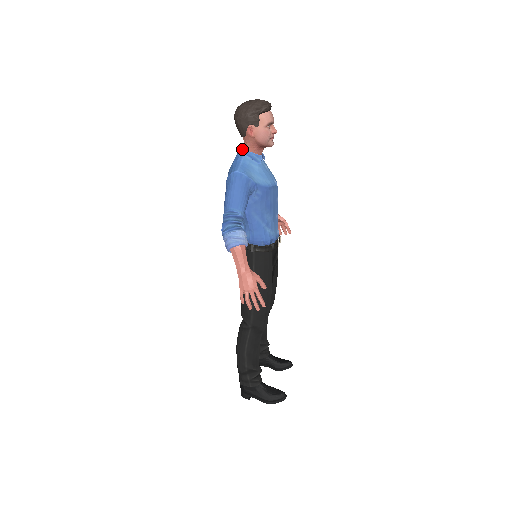
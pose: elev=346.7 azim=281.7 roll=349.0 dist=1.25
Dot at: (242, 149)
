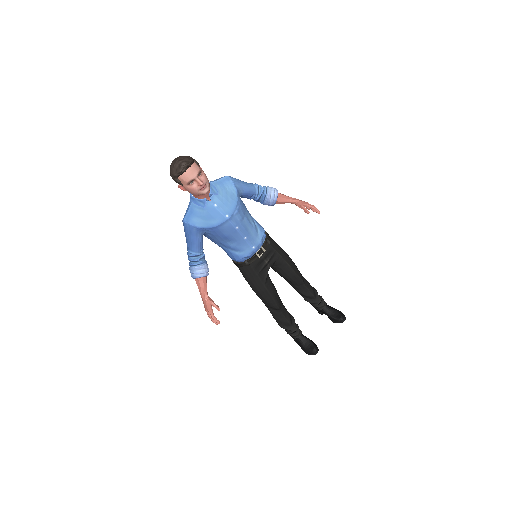
Dot at: (190, 195)
